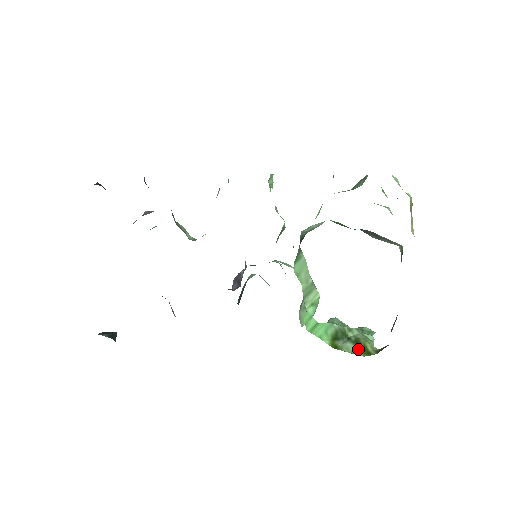
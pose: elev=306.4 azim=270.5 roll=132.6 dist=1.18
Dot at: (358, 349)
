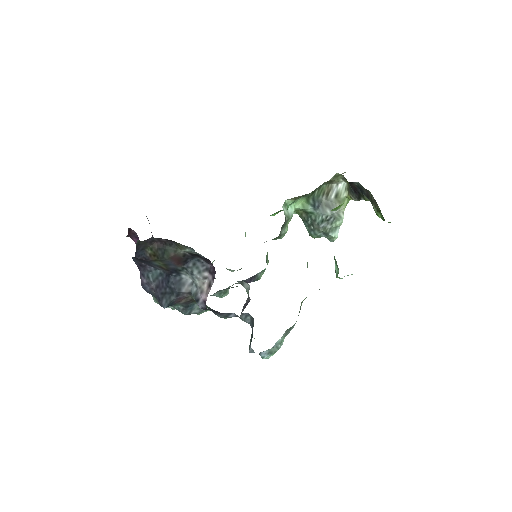
Dot at: occluded
